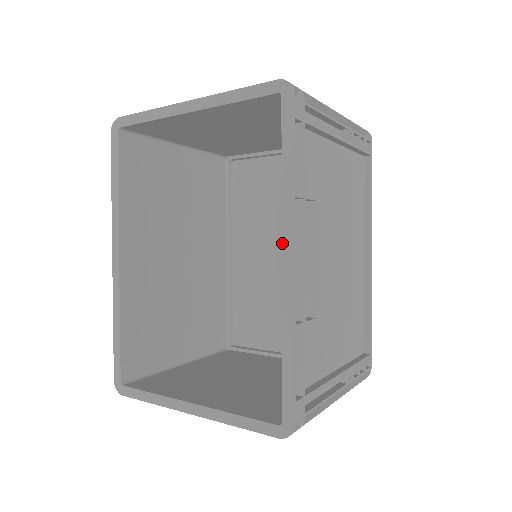
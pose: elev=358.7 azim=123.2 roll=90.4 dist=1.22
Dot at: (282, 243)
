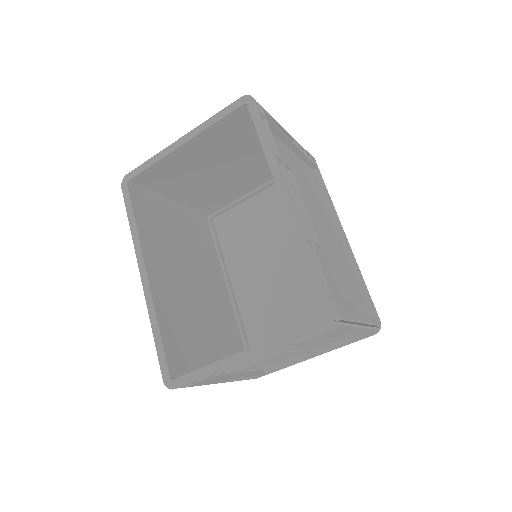
Dot at: (277, 188)
